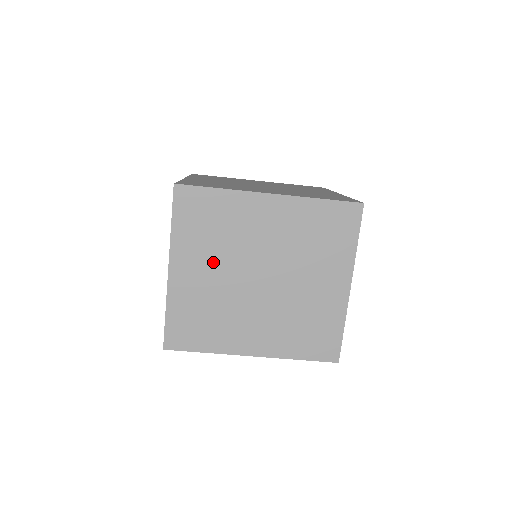
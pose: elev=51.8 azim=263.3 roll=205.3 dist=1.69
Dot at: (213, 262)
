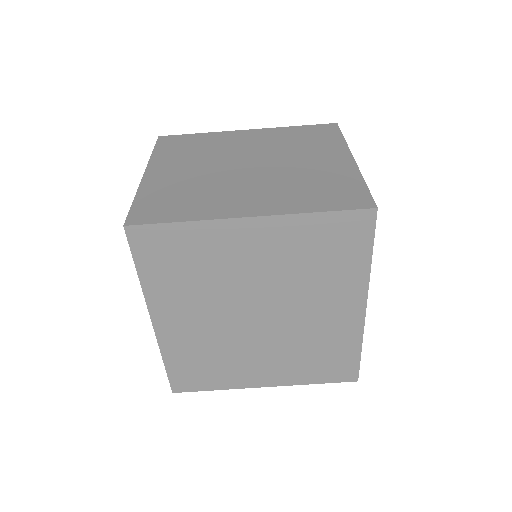
Dot at: (194, 164)
